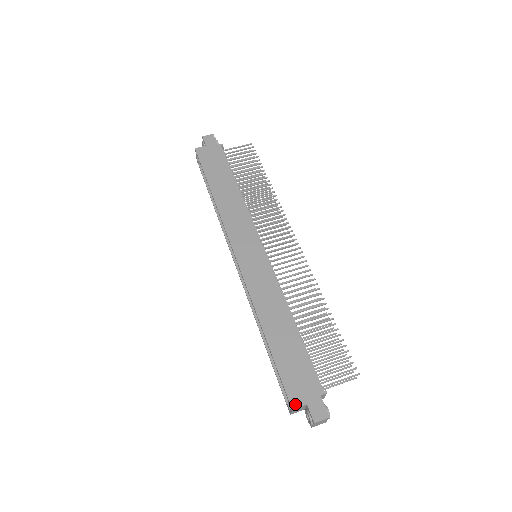
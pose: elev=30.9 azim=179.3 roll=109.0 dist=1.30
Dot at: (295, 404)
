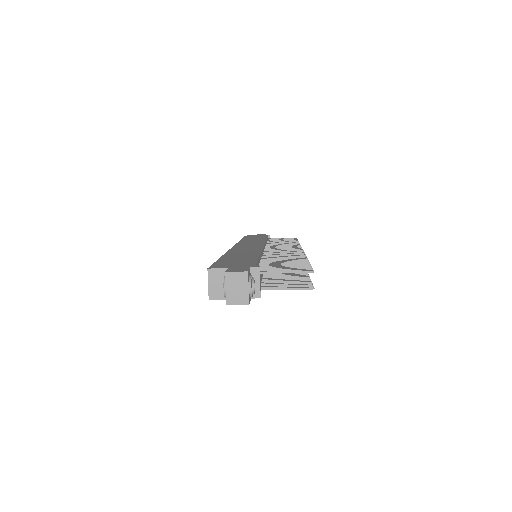
Dot at: (214, 267)
